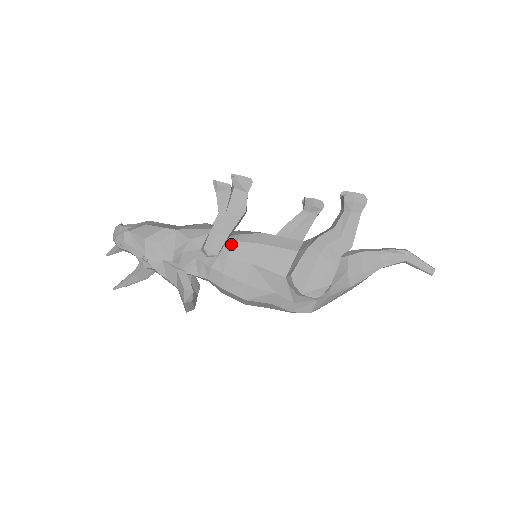
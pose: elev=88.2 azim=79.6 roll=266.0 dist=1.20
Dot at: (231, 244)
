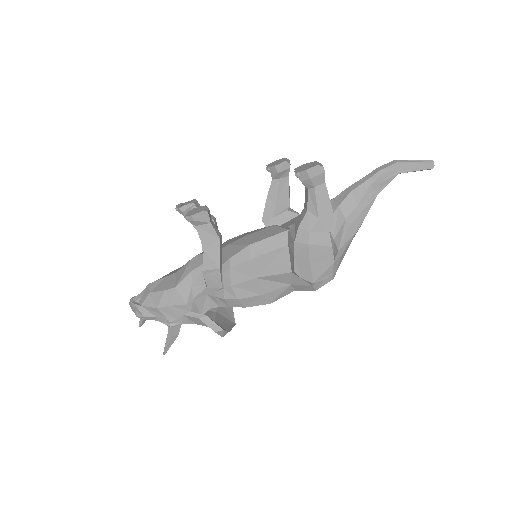
Dot at: (227, 273)
